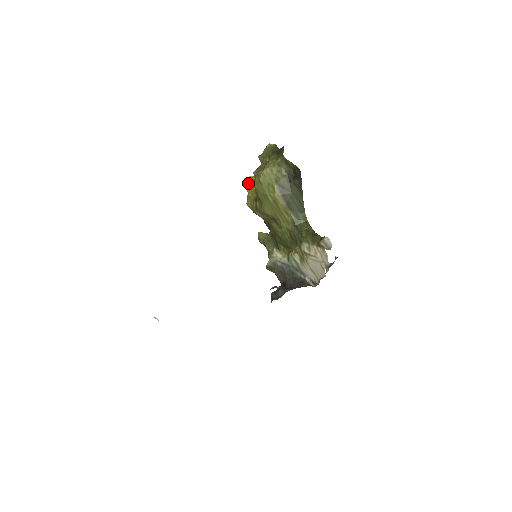
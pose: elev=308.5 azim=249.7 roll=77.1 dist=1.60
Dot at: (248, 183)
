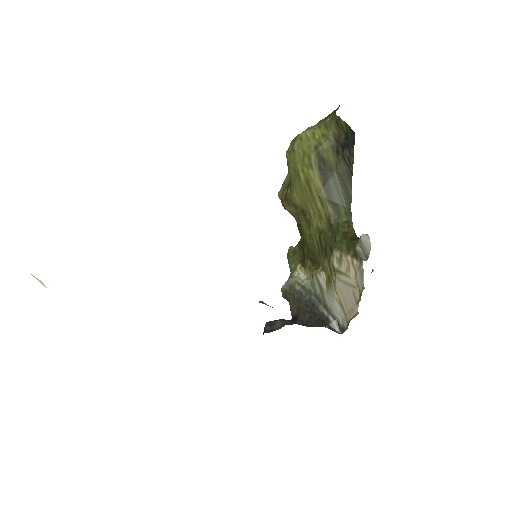
Dot at: occluded
